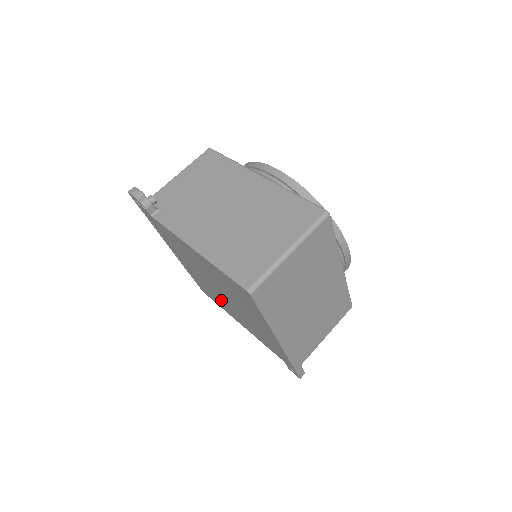
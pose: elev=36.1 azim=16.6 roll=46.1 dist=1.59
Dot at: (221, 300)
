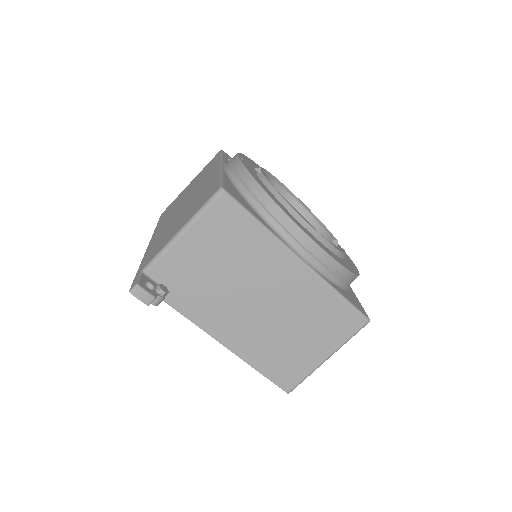
Dot at: occluded
